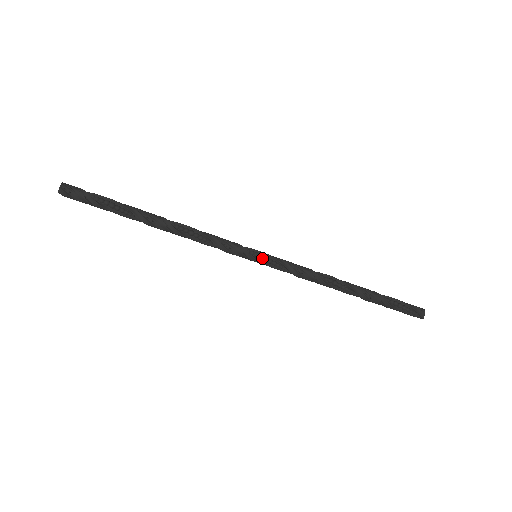
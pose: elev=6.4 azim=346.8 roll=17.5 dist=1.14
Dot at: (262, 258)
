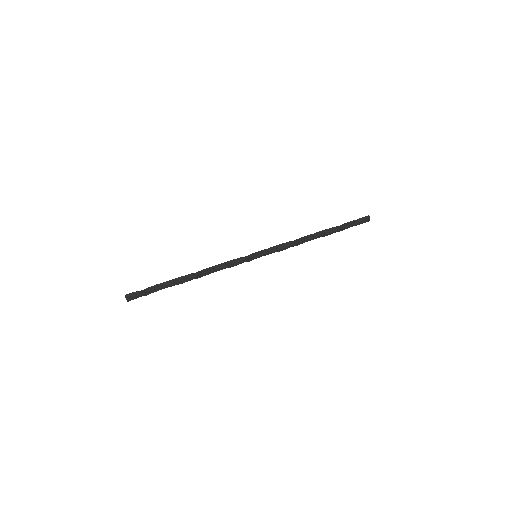
Dot at: (260, 255)
